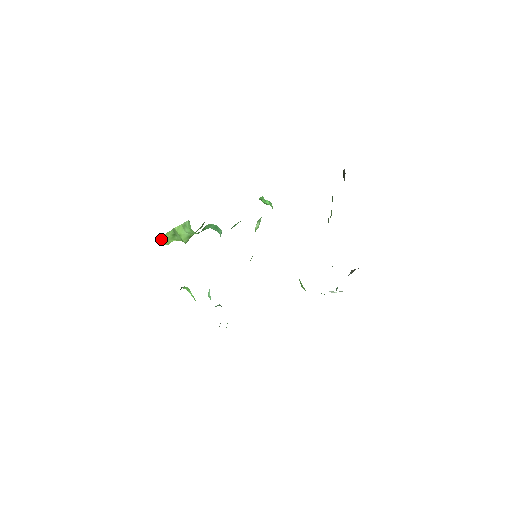
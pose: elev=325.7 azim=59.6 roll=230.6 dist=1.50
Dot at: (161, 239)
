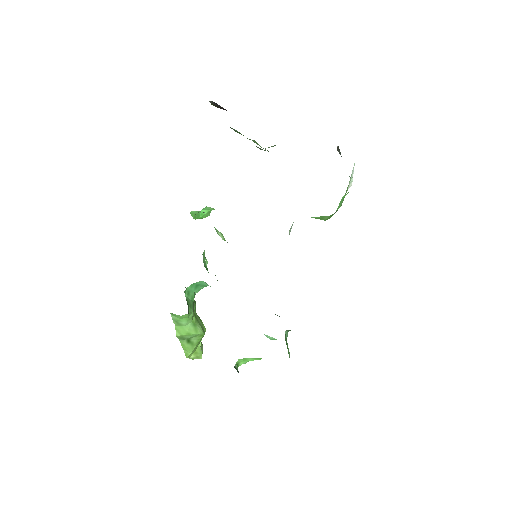
Dot at: (192, 359)
